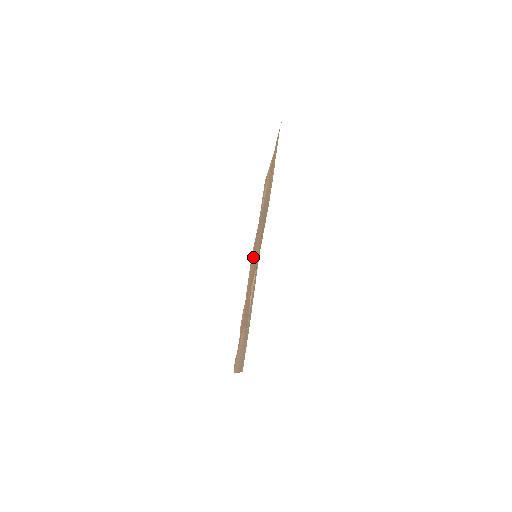
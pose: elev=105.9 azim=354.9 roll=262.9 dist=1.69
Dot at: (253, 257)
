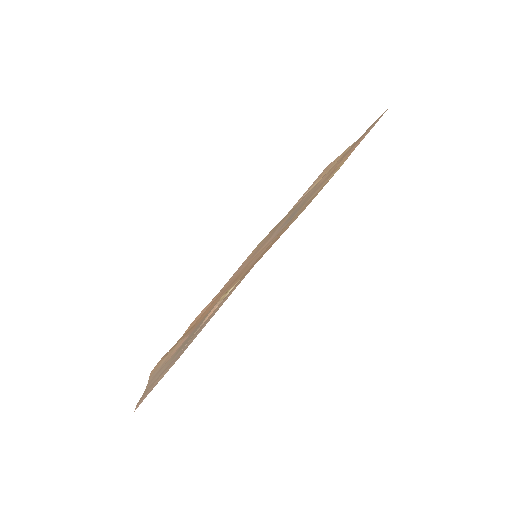
Dot at: (255, 251)
